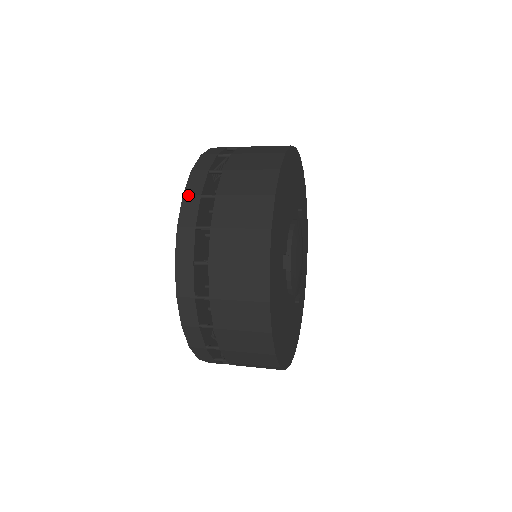
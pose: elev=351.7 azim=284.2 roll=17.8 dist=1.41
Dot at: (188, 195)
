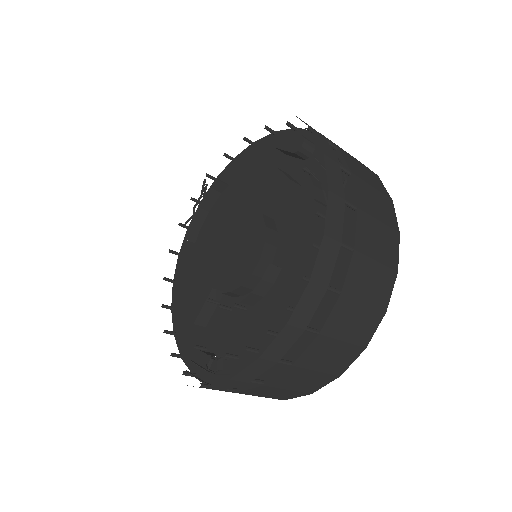
Dot at: (330, 237)
